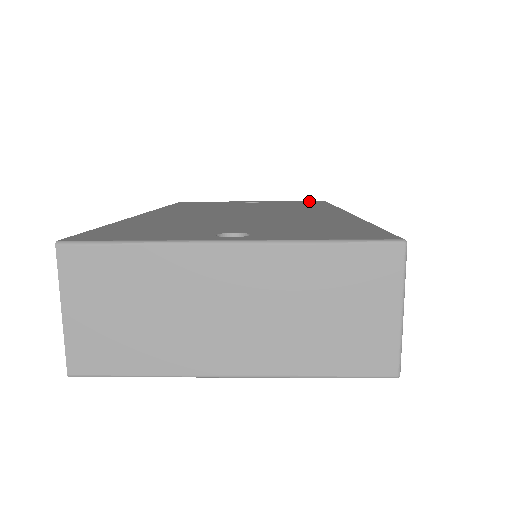
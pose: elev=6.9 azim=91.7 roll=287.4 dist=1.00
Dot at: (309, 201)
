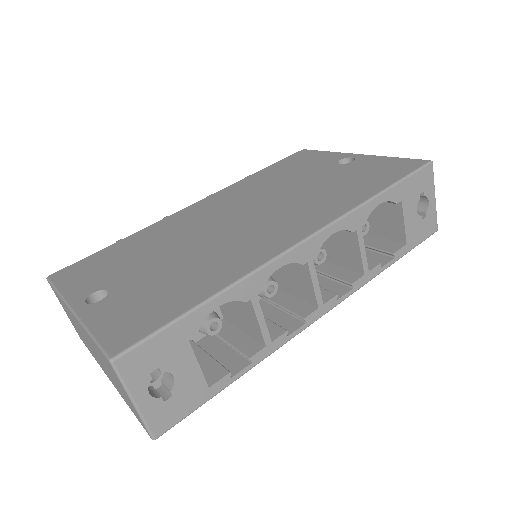
Dot at: (404, 163)
